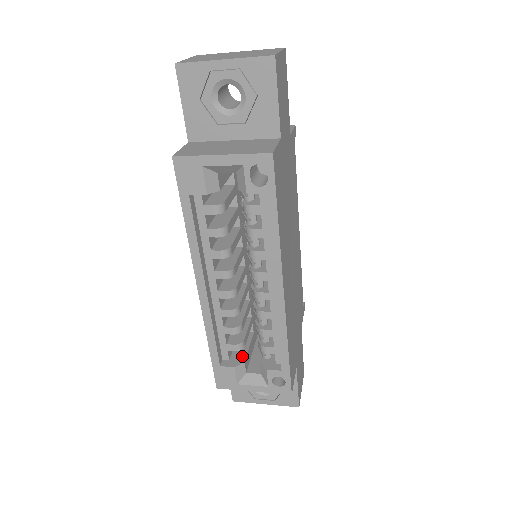
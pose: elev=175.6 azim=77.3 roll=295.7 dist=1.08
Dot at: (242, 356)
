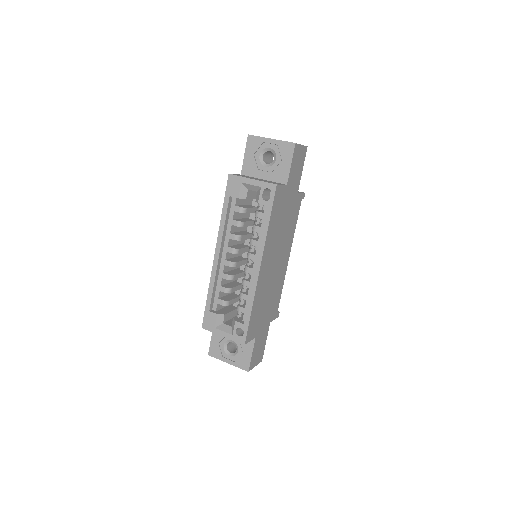
Dot at: (225, 312)
